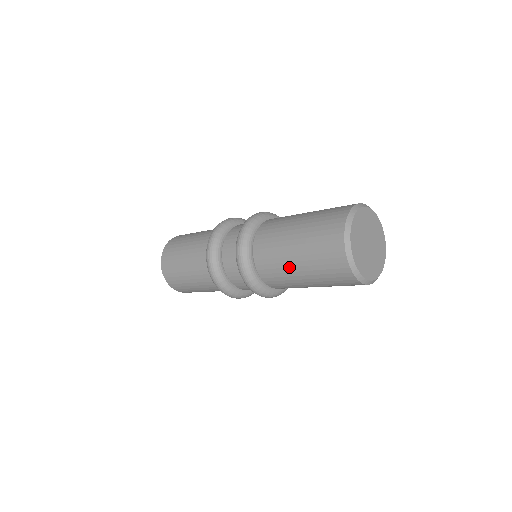
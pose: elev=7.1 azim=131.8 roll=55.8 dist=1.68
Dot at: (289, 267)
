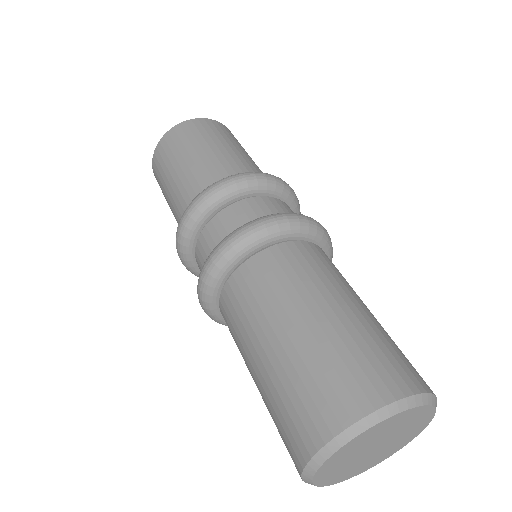
Dot at: occluded
